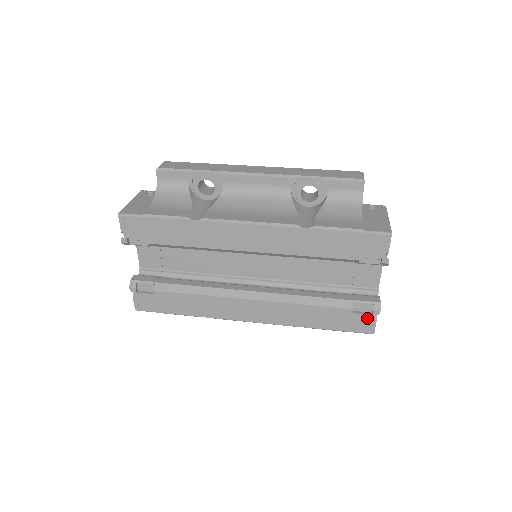
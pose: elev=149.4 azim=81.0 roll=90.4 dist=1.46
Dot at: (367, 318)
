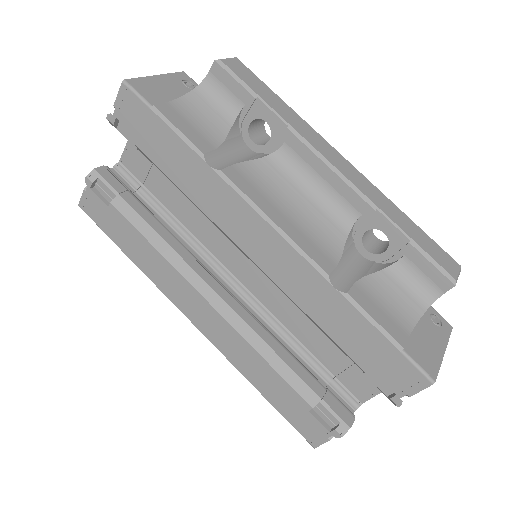
Dot at: (321, 429)
